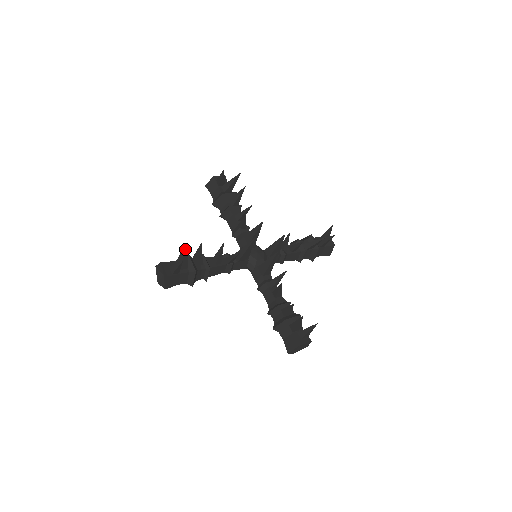
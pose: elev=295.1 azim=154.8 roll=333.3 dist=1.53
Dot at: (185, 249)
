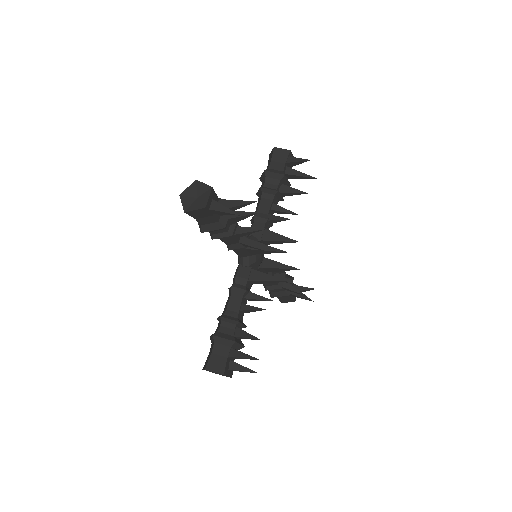
Dot at: (246, 203)
